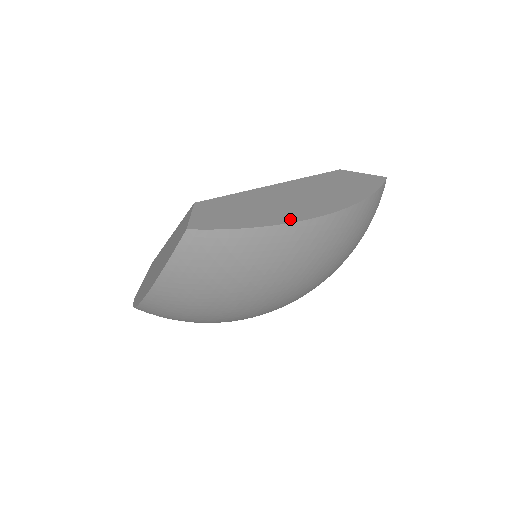
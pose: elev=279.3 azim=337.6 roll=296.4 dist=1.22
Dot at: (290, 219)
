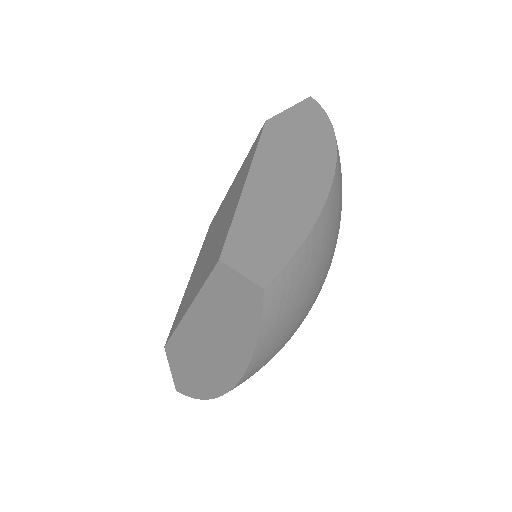
Dot at: (320, 197)
